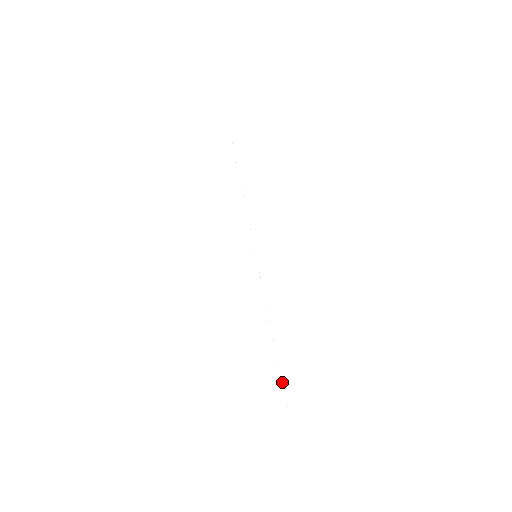
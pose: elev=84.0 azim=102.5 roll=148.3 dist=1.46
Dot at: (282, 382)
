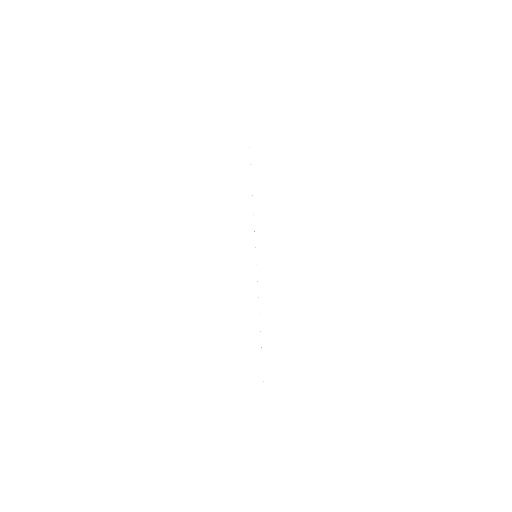
Dot at: occluded
